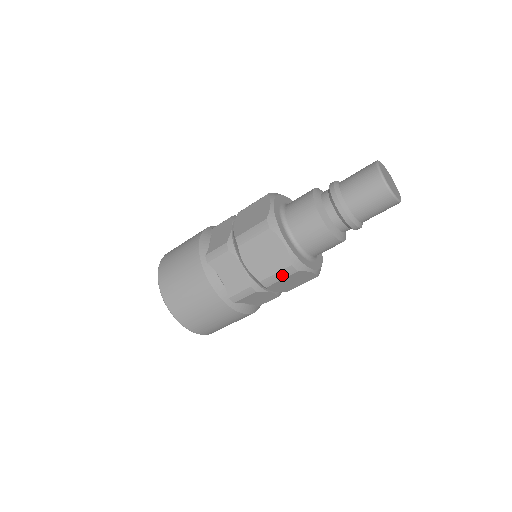
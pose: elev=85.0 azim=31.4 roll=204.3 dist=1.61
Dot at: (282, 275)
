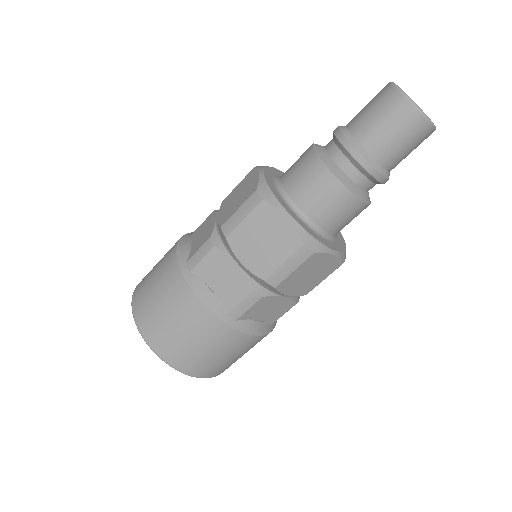
Dot at: (293, 264)
